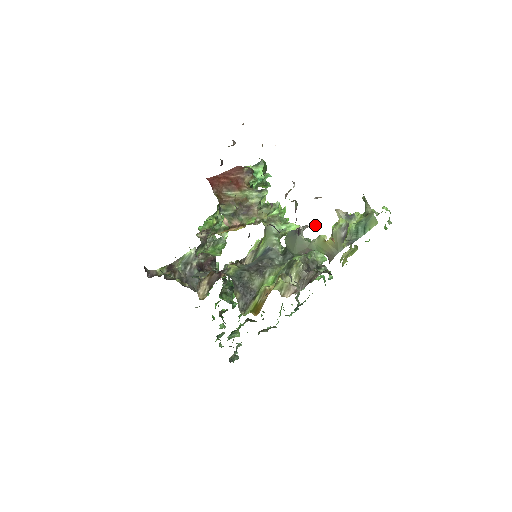
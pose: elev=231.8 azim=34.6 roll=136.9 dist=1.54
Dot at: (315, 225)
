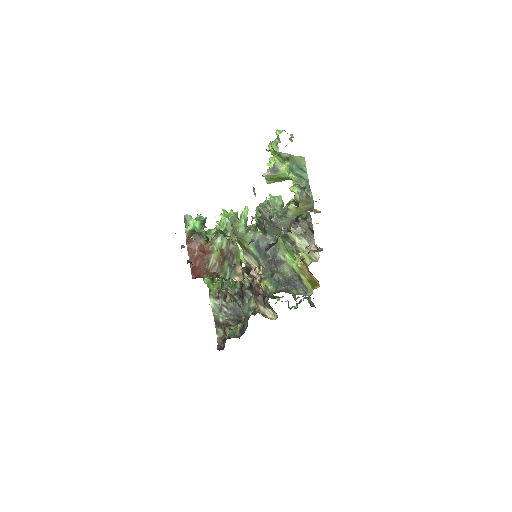
Dot at: (268, 202)
